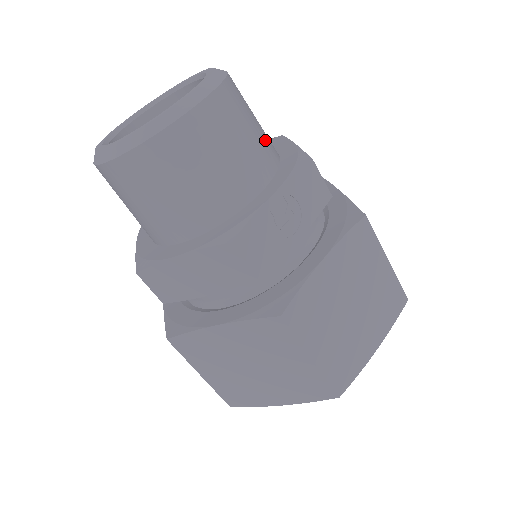
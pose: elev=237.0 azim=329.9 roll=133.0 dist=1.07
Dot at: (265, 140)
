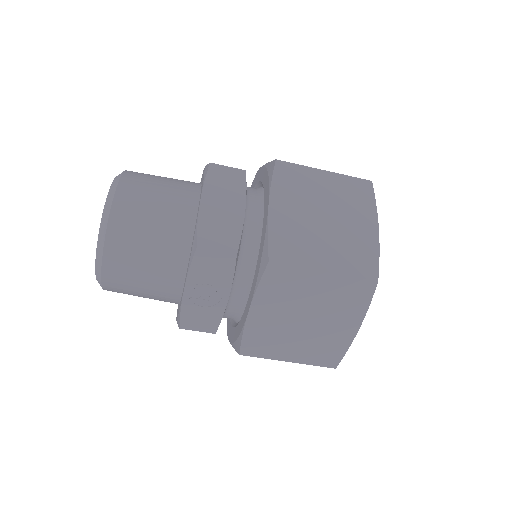
Dot at: (169, 231)
